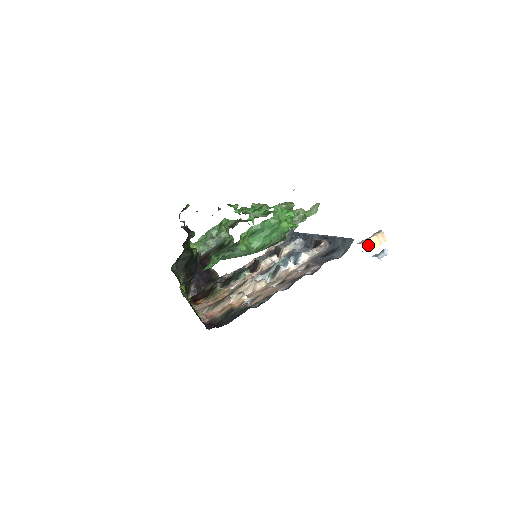
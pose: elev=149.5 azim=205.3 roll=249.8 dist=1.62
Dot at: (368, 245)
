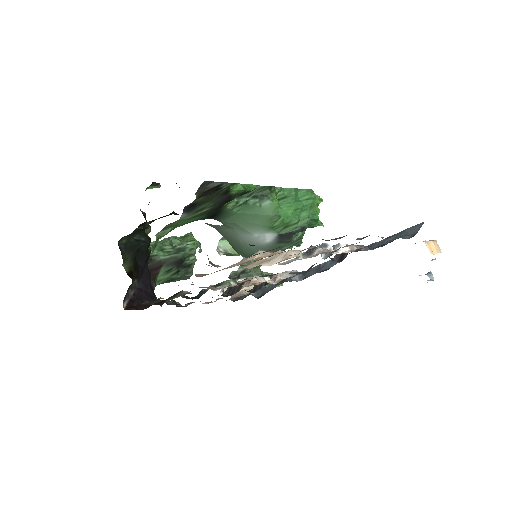
Dot at: (427, 246)
